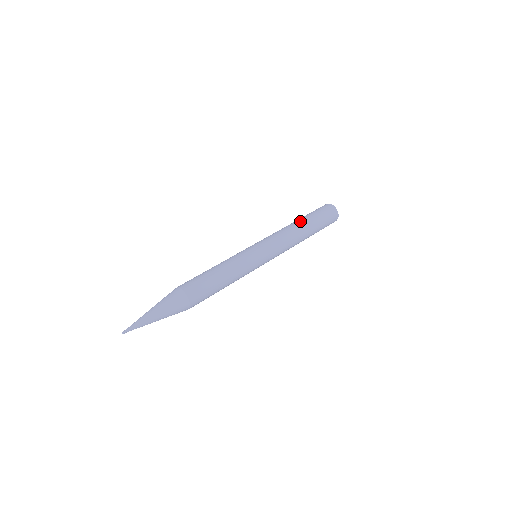
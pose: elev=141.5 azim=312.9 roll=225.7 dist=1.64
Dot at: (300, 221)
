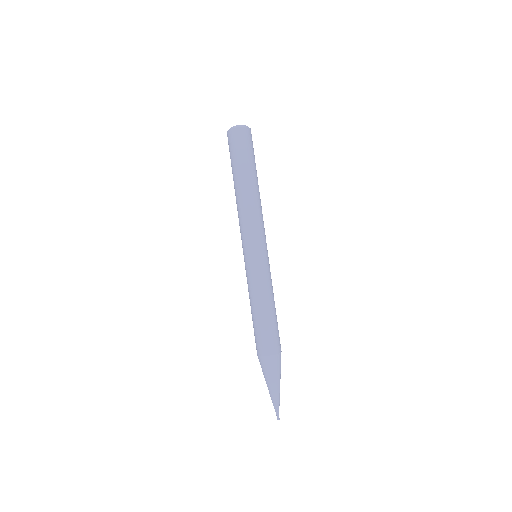
Dot at: (243, 184)
